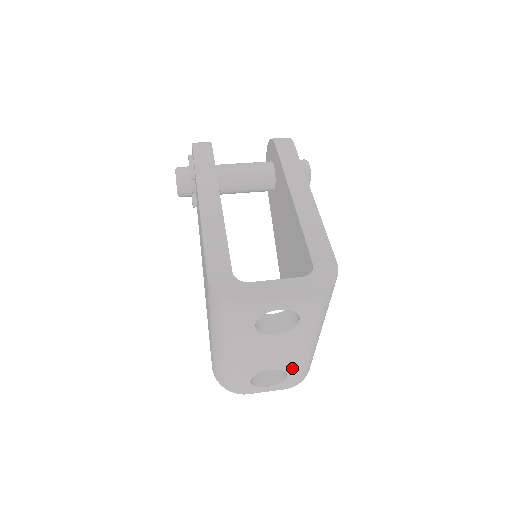
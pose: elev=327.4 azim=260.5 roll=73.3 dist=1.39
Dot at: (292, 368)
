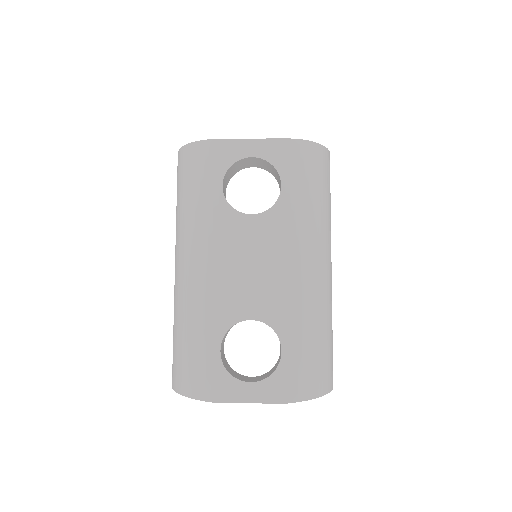
Dot at: (287, 325)
